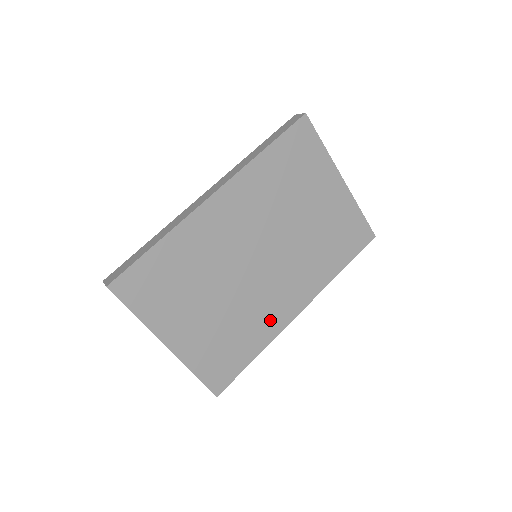
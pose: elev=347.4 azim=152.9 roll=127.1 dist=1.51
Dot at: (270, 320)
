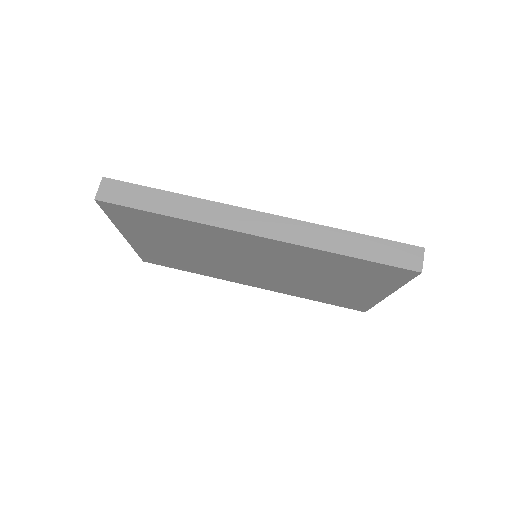
Dot at: (224, 275)
